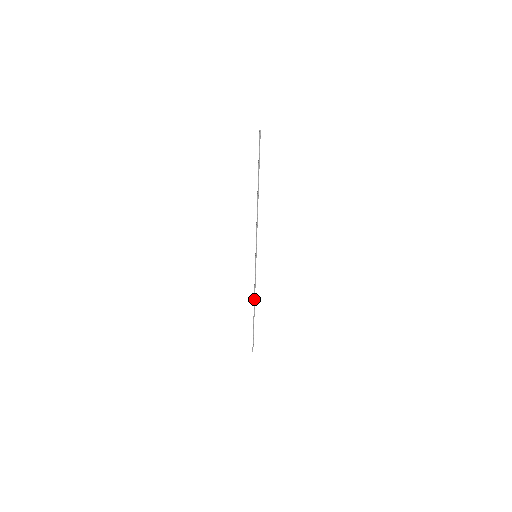
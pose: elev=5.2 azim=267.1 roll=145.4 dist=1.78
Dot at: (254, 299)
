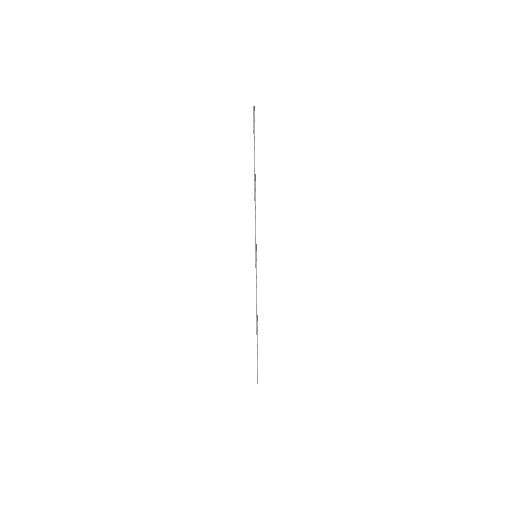
Dot at: (256, 312)
